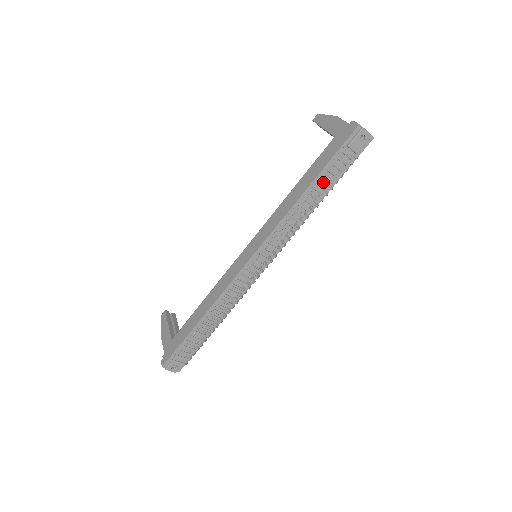
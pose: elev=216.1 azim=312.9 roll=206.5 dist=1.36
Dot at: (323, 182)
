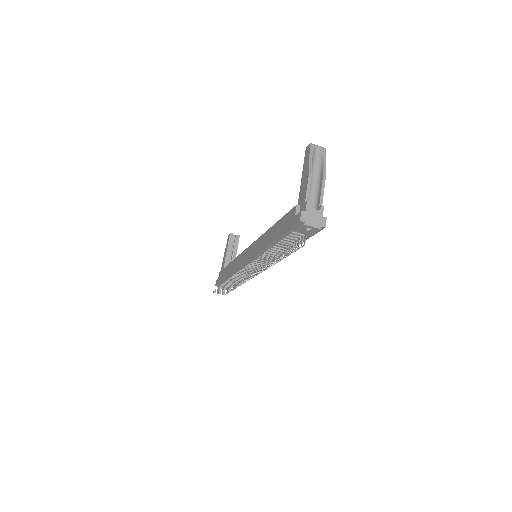
Dot at: (272, 254)
